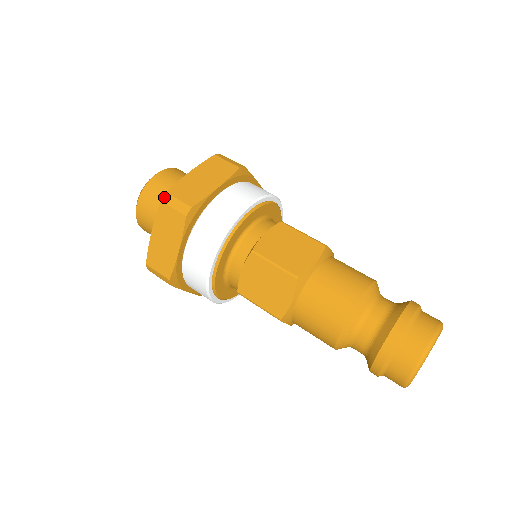
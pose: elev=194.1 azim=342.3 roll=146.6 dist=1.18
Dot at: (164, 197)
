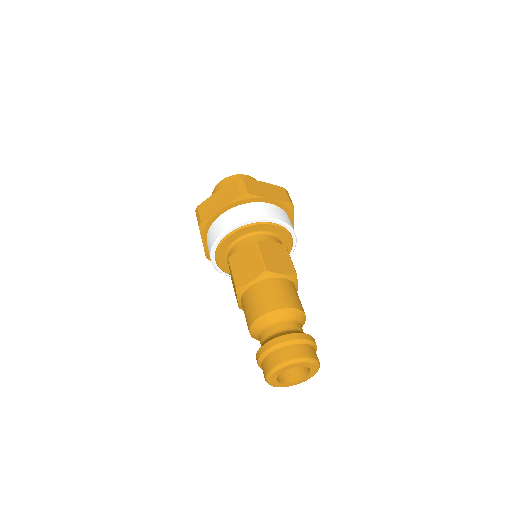
Dot at: (196, 209)
